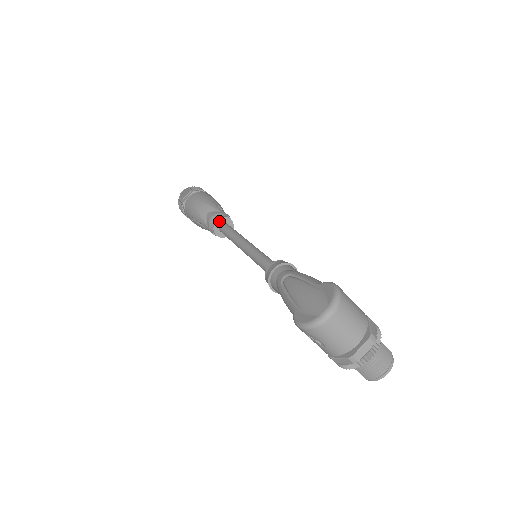
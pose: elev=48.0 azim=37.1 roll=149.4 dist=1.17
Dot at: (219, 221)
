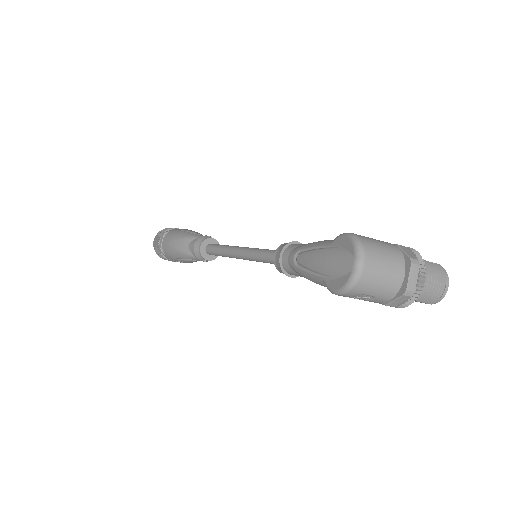
Dot at: (203, 246)
